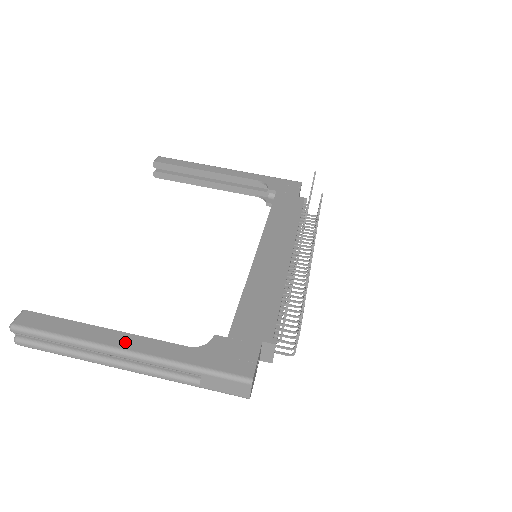
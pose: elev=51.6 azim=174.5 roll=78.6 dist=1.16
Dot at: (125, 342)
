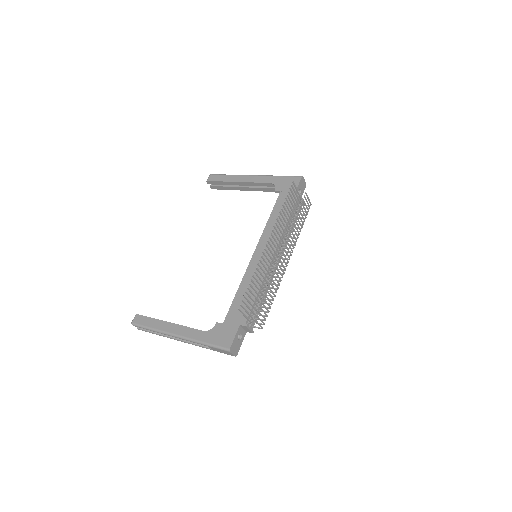
Dot at: (176, 330)
